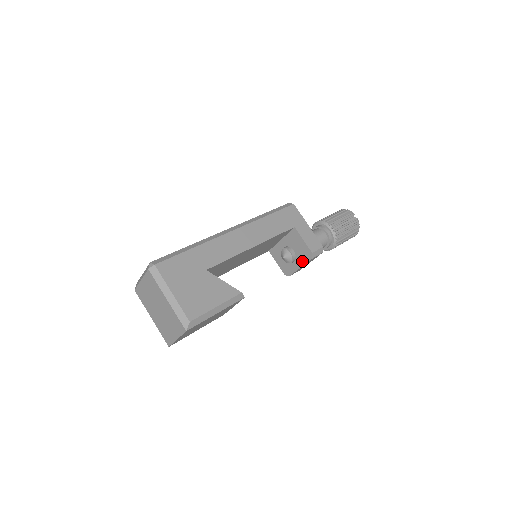
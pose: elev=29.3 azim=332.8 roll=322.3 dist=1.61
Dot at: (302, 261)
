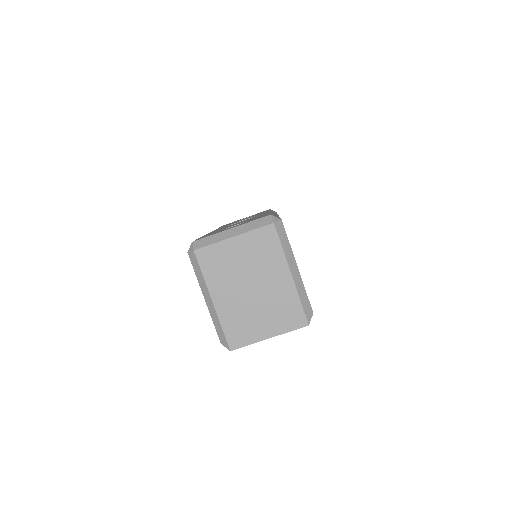
Dot at: occluded
